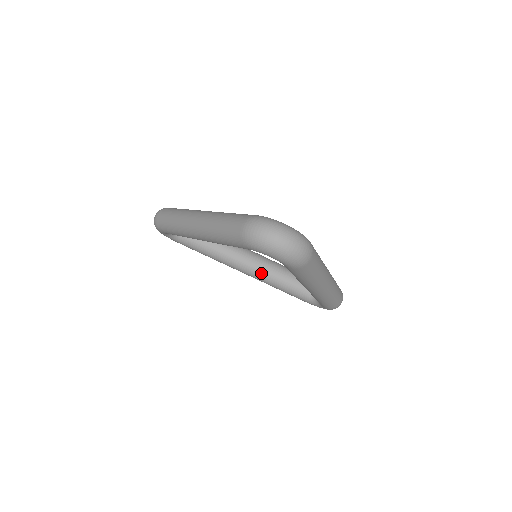
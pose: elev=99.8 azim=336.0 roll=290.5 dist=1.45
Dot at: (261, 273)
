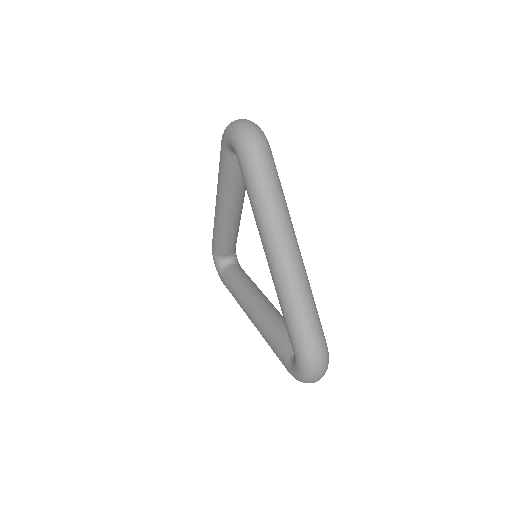
Dot at: (262, 315)
